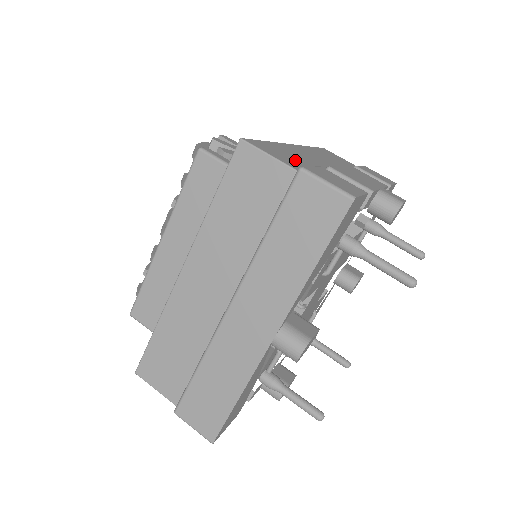
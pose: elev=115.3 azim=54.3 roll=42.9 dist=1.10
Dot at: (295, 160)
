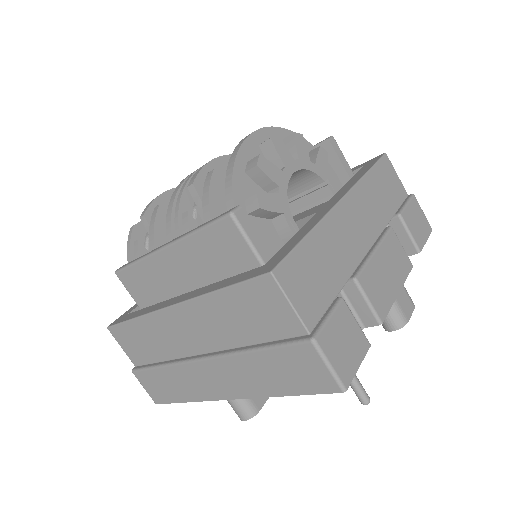
Dot at: (321, 286)
